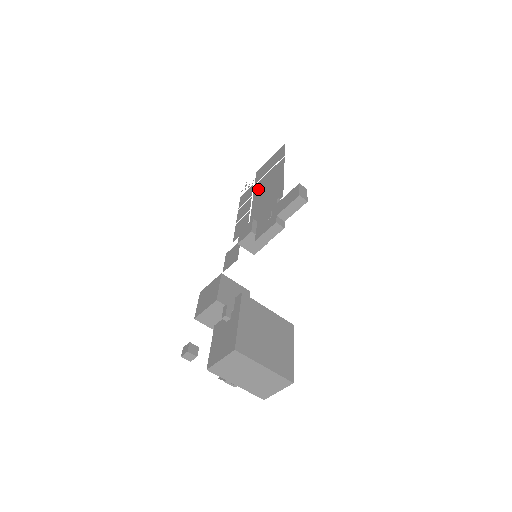
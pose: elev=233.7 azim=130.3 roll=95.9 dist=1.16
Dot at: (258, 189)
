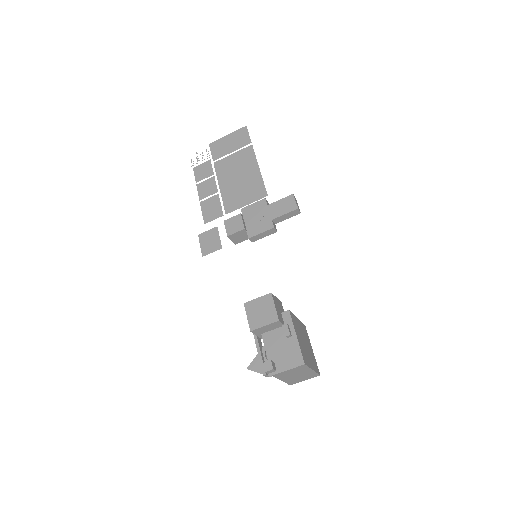
Dot at: (222, 170)
